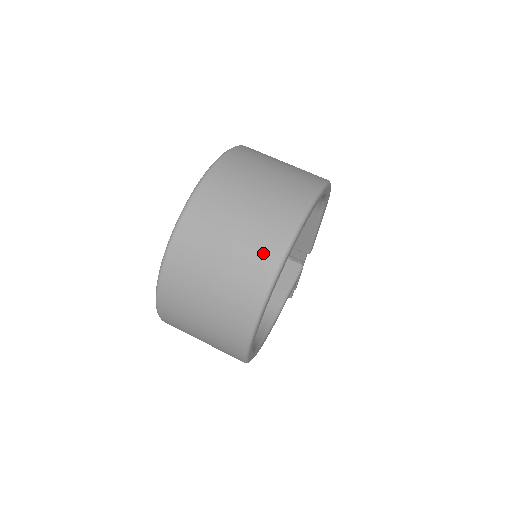
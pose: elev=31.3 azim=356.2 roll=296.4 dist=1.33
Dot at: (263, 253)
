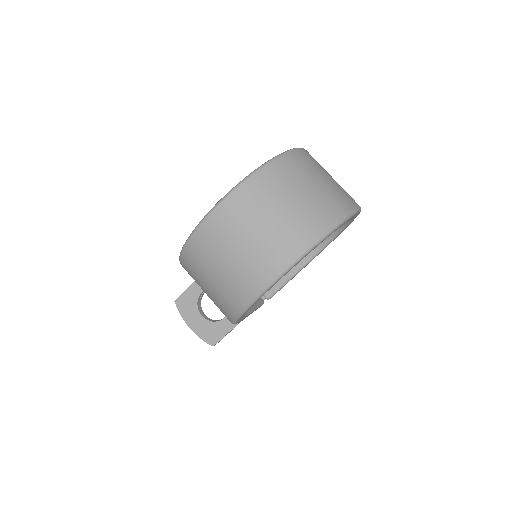
Dot at: (338, 204)
